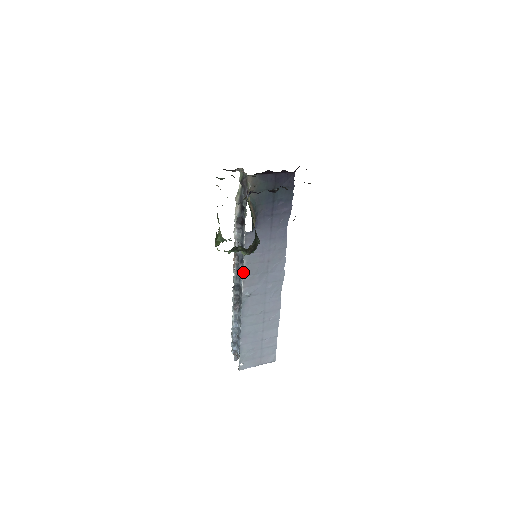
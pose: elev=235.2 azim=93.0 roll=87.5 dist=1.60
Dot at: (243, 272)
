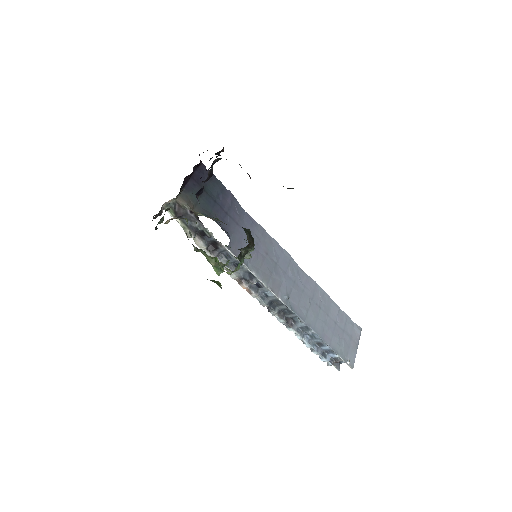
Dot at: (263, 283)
